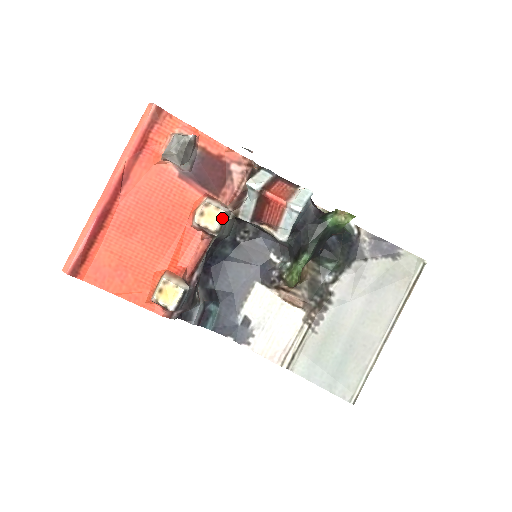
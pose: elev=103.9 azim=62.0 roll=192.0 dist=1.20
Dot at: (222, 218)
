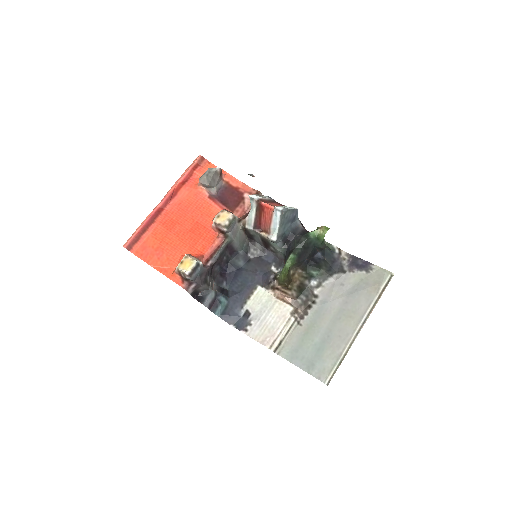
Dot at: (231, 218)
